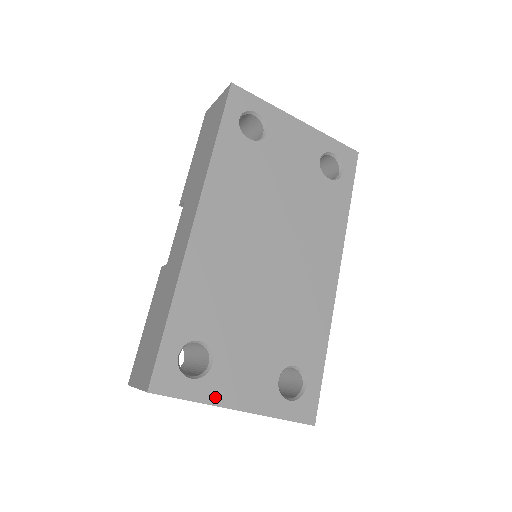
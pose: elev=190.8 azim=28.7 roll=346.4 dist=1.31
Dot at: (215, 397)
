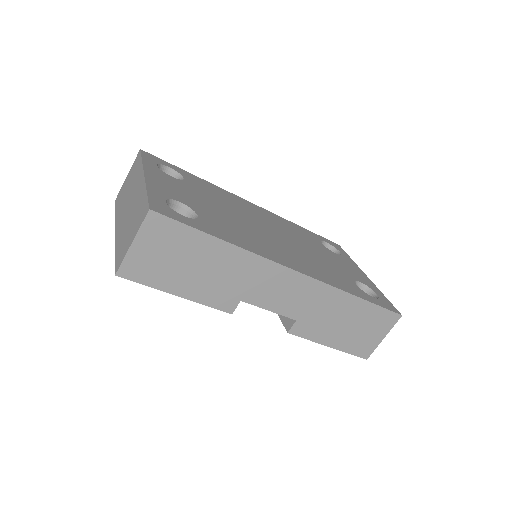
Dot at: (149, 169)
